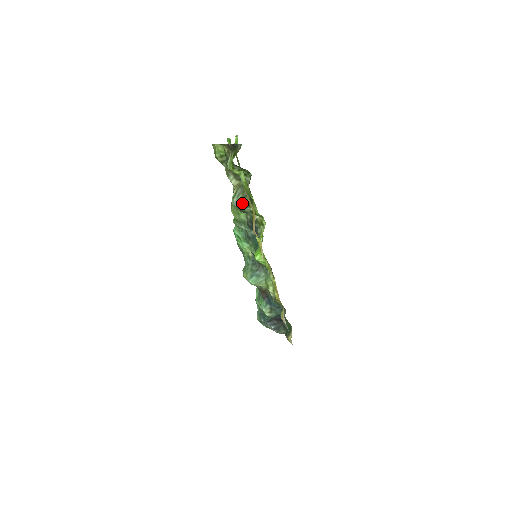
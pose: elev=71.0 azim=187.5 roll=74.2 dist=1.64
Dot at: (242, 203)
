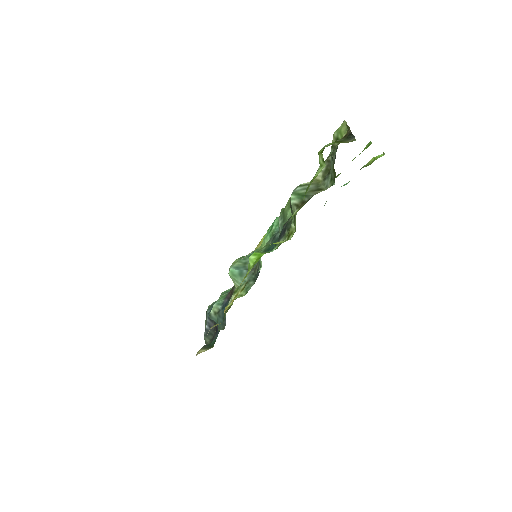
Dot at: (297, 197)
